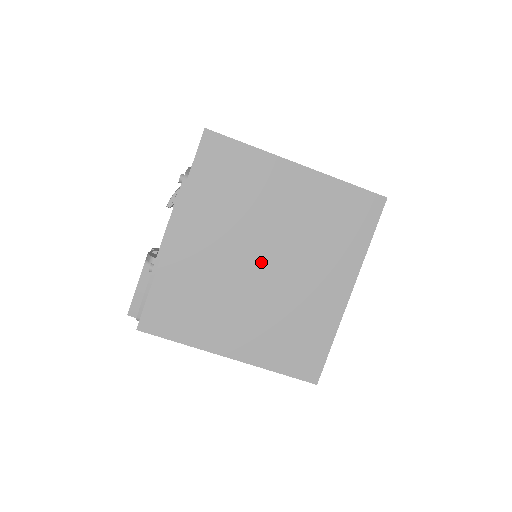
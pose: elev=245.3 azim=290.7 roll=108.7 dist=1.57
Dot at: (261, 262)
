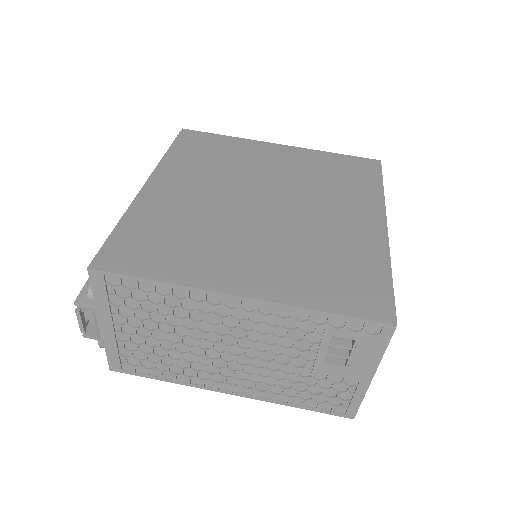
Dot at: (260, 203)
